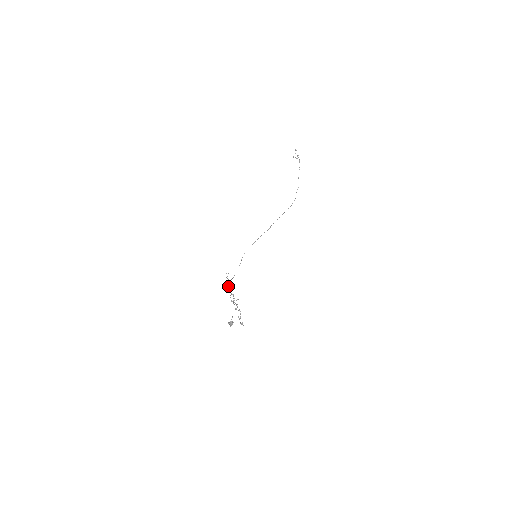
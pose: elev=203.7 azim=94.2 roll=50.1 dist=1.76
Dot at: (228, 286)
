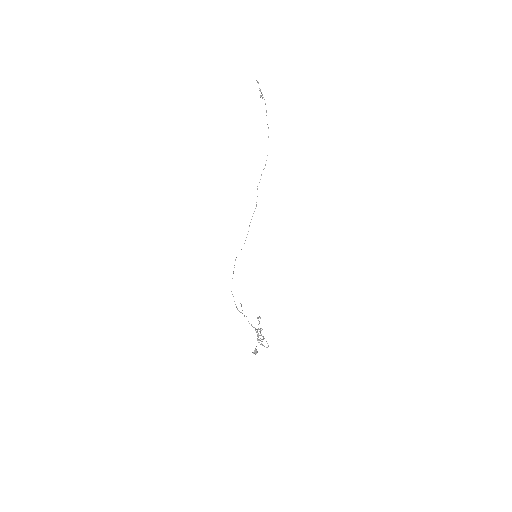
Dot at: occluded
